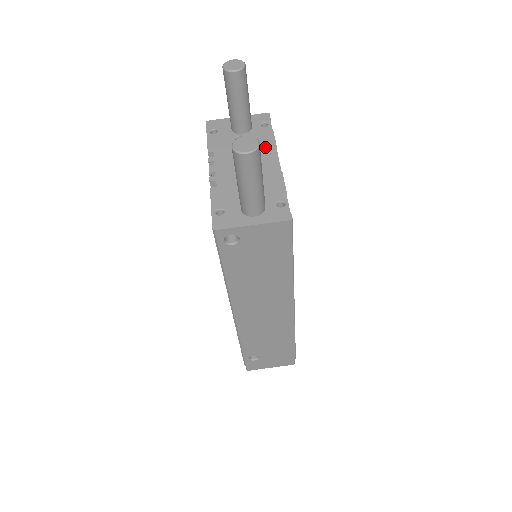
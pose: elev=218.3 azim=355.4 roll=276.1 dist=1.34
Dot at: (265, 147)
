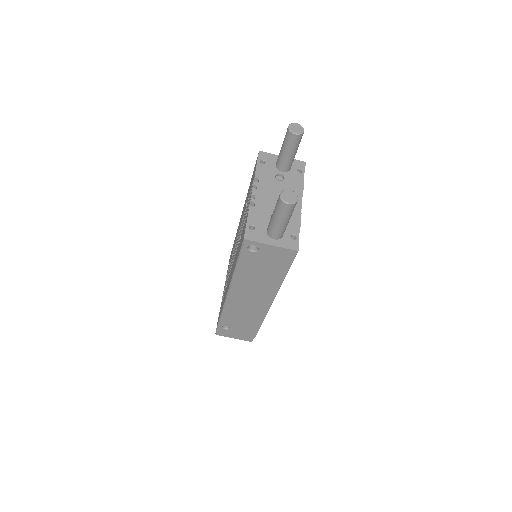
Dot at: (295, 189)
